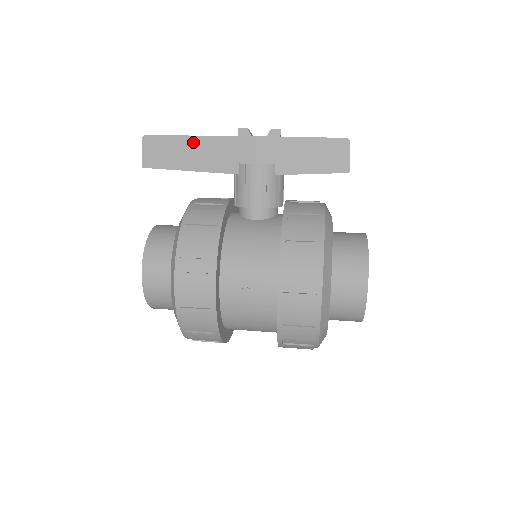
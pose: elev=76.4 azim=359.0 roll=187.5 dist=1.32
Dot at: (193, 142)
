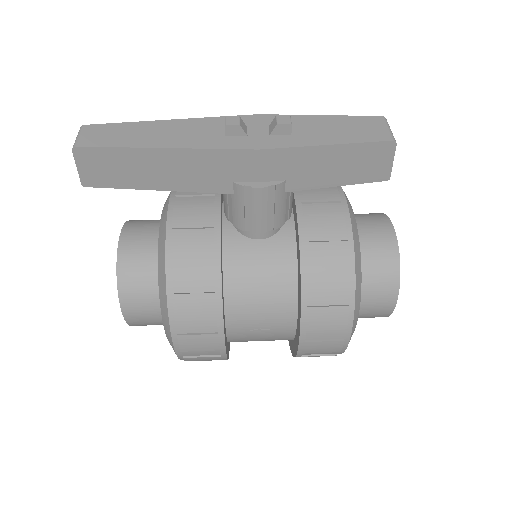
Dot at: (157, 156)
